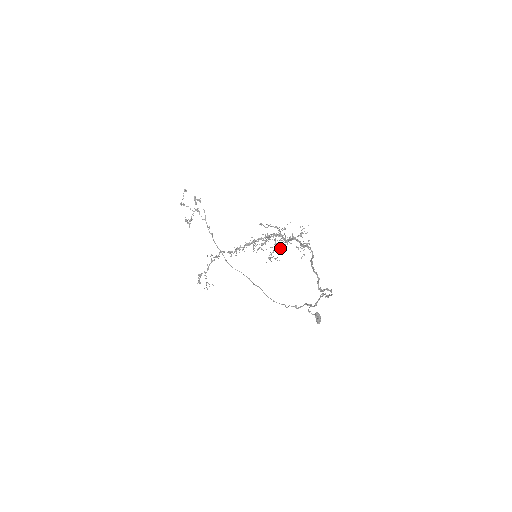
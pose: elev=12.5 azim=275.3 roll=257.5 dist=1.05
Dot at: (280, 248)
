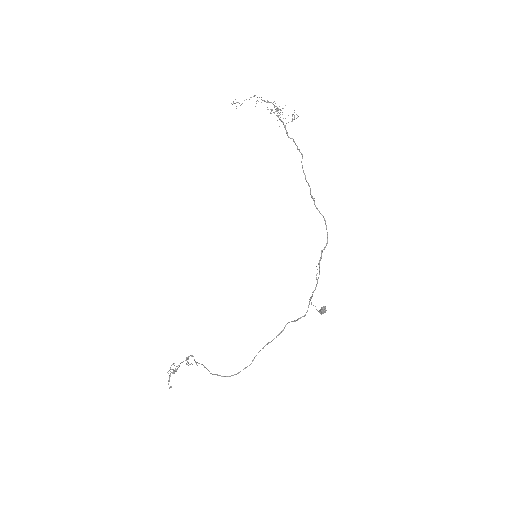
Dot at: occluded
